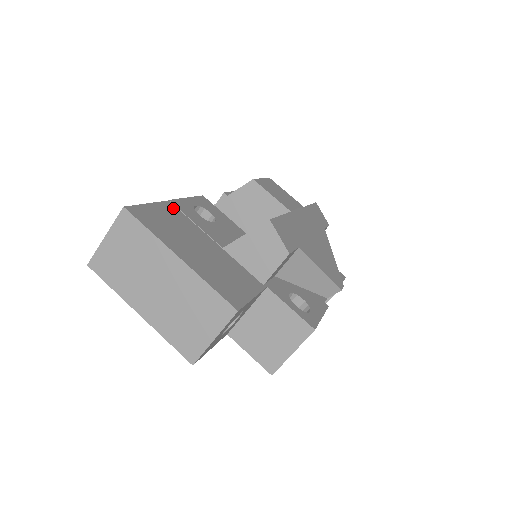
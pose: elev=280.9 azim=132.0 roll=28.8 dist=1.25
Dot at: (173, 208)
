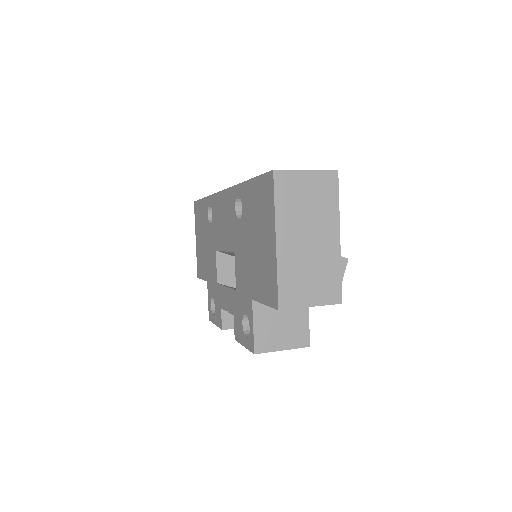
Dot at: occluded
